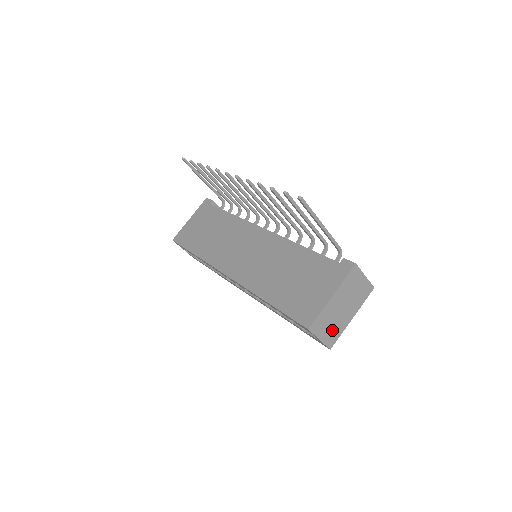
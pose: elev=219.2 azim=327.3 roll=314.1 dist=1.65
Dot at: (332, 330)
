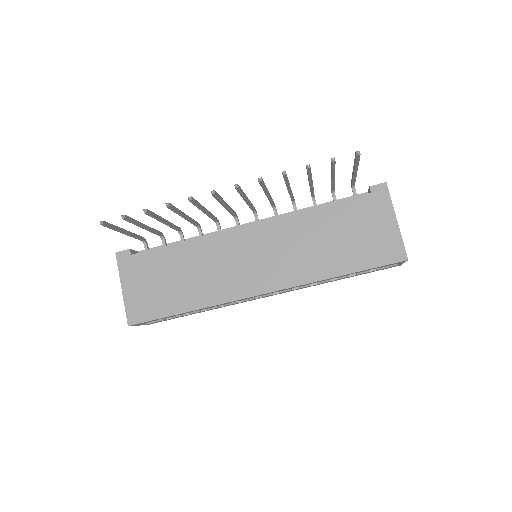
Dot at: occluded
